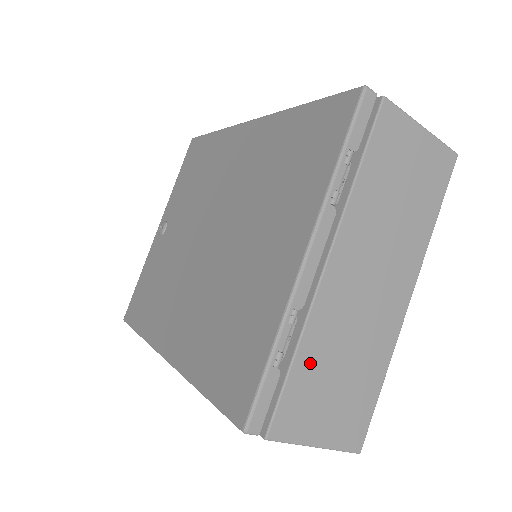
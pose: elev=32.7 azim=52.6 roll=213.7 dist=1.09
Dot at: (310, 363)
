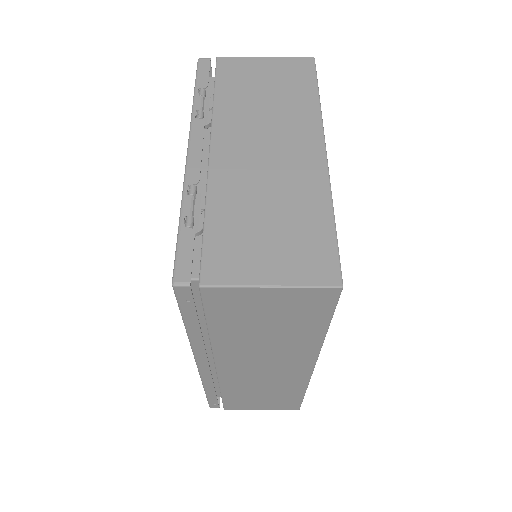
Dot at: (226, 218)
